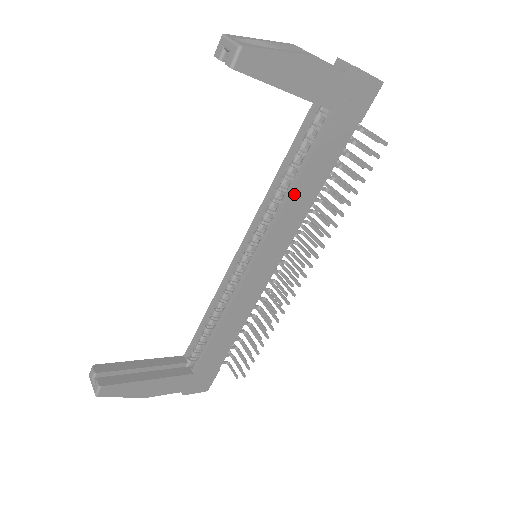
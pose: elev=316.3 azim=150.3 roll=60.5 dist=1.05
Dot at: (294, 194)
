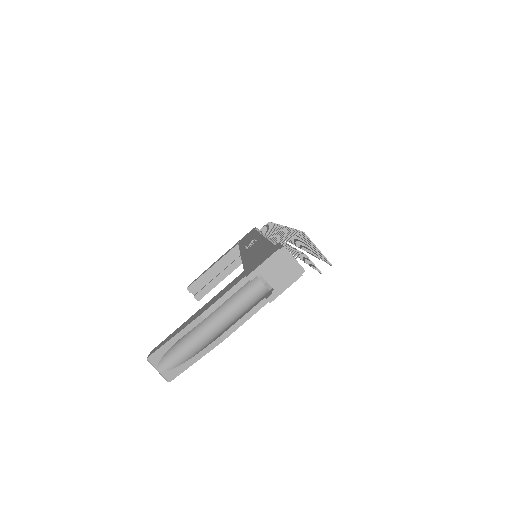
Dot at: occluded
